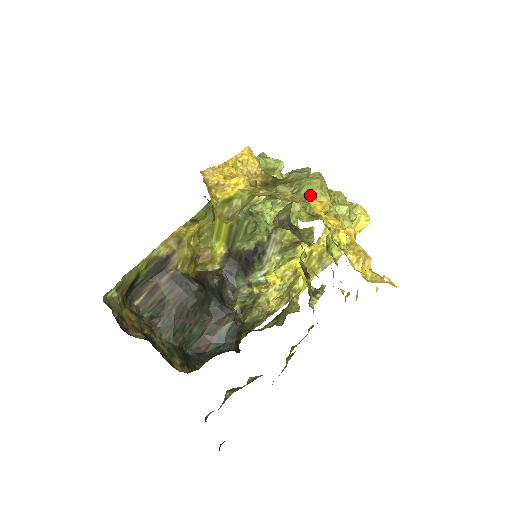
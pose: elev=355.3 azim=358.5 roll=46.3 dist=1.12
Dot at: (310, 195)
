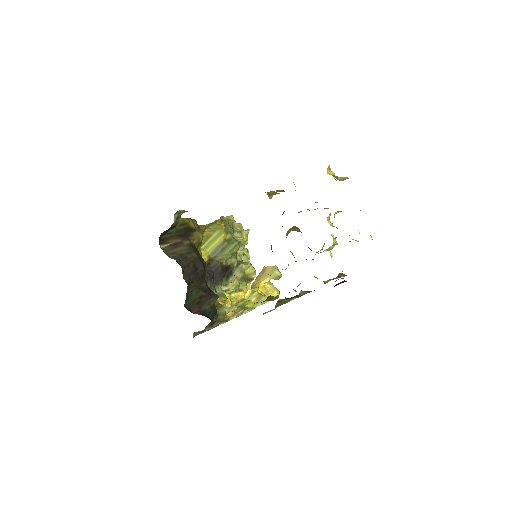
Dot at: occluded
